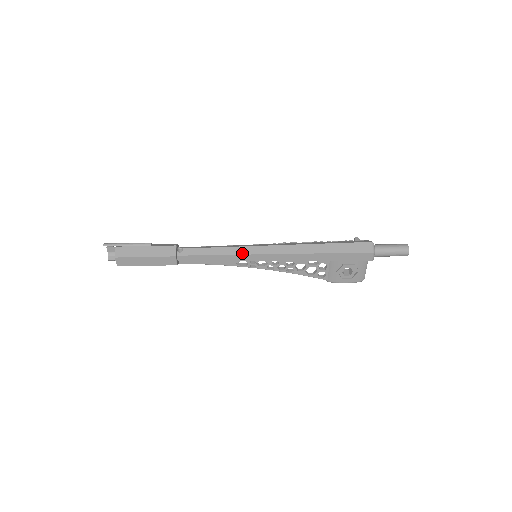
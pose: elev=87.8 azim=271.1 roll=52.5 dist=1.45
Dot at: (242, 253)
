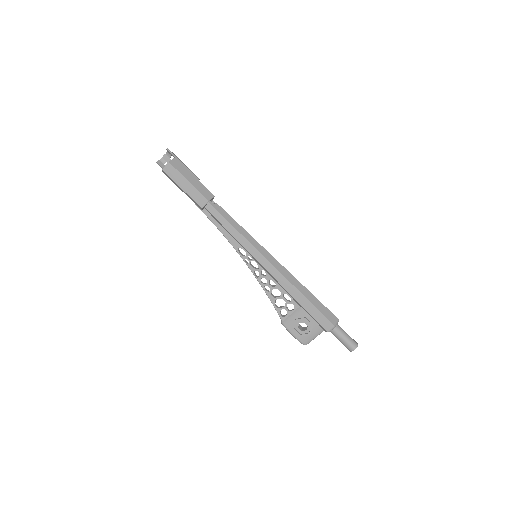
Dot at: (252, 243)
